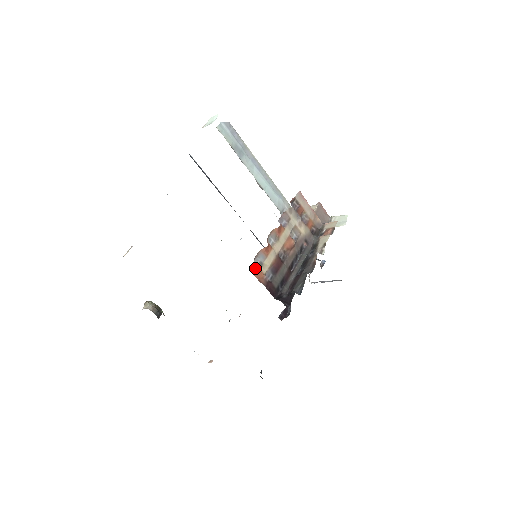
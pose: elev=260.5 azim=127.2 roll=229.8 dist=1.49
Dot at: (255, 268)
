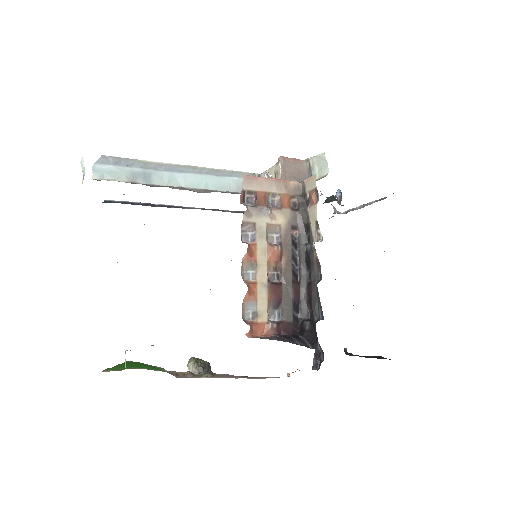
Dot at: (251, 328)
